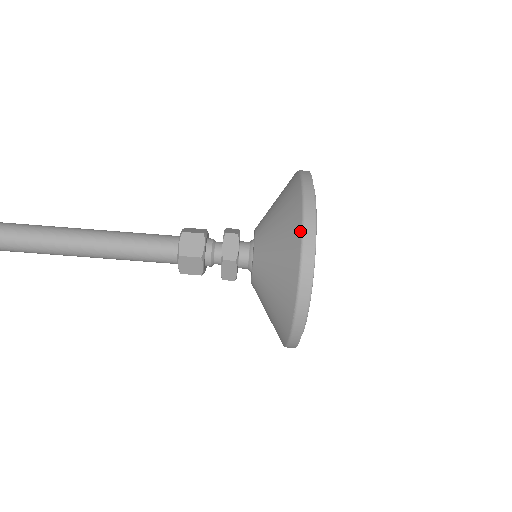
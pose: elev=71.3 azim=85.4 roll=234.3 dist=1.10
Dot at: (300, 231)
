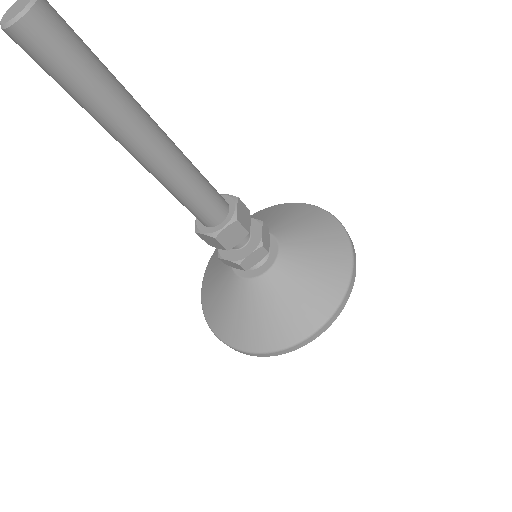
Dot at: (350, 253)
